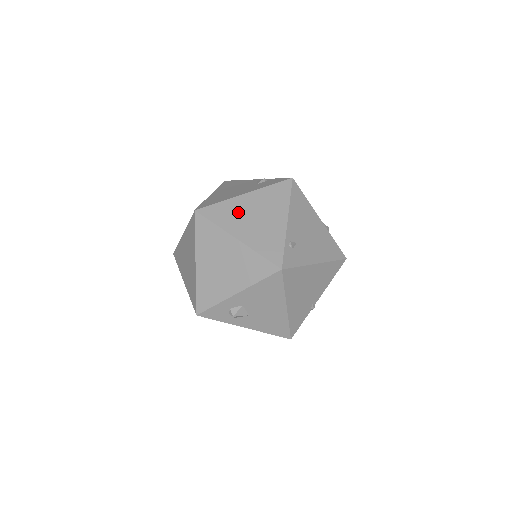
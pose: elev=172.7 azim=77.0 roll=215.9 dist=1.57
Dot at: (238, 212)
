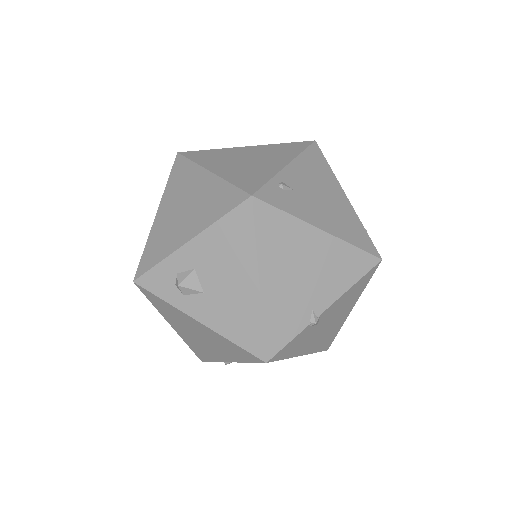
Dot at: (228, 156)
